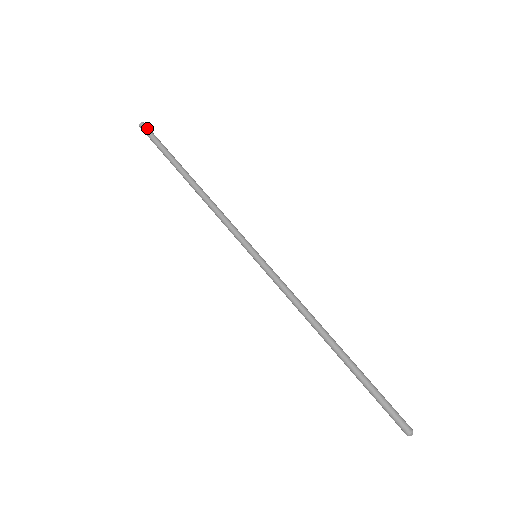
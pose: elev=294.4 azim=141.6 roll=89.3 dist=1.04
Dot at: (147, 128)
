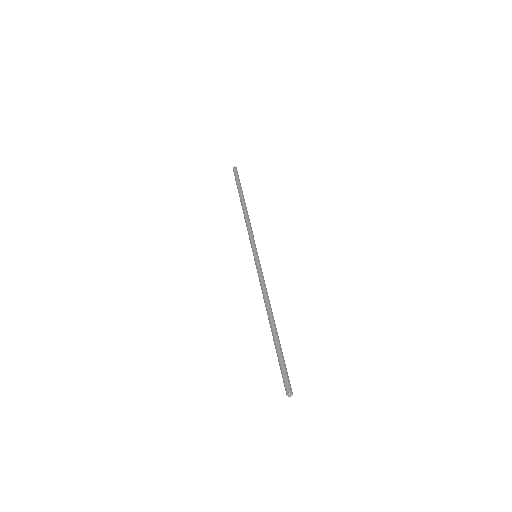
Dot at: (236, 170)
